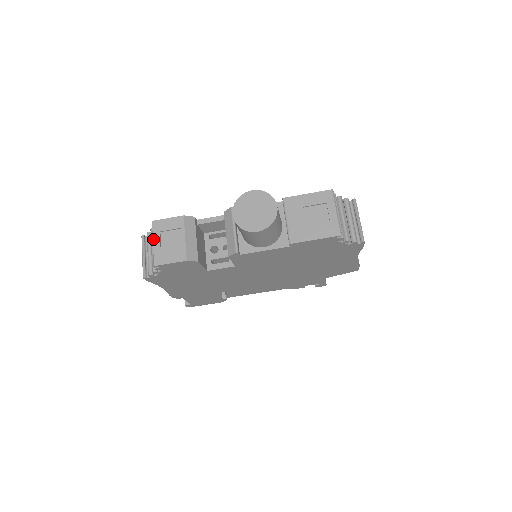
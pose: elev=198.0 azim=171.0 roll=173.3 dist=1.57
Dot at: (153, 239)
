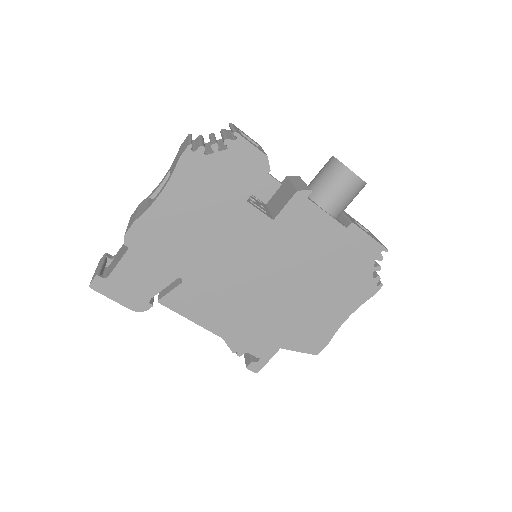
Dot at: (233, 126)
